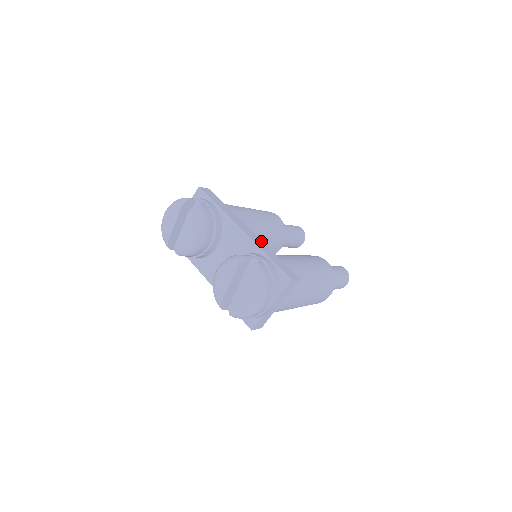
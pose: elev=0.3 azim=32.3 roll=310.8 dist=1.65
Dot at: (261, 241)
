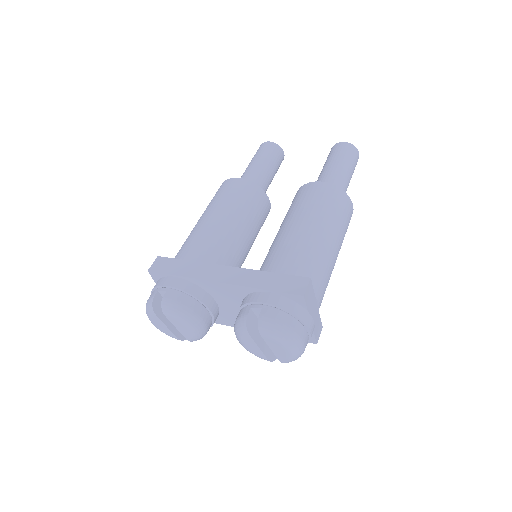
Dot at: (244, 271)
